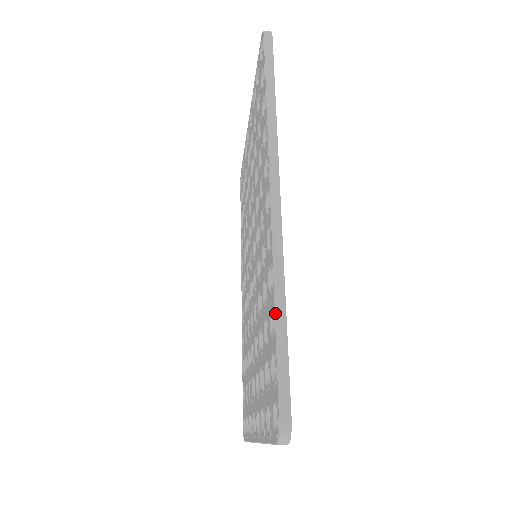
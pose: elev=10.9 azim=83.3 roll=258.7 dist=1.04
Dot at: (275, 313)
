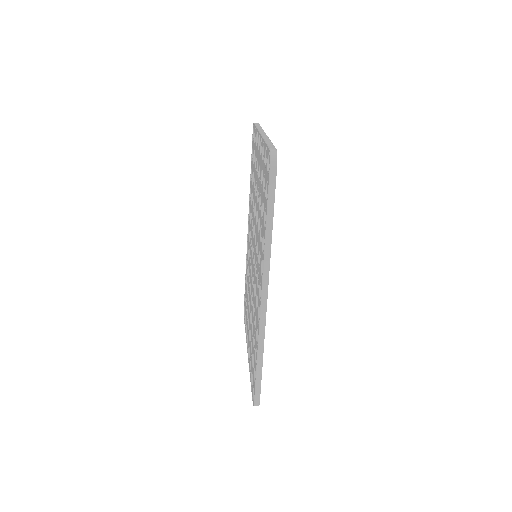
Dot at: (257, 362)
